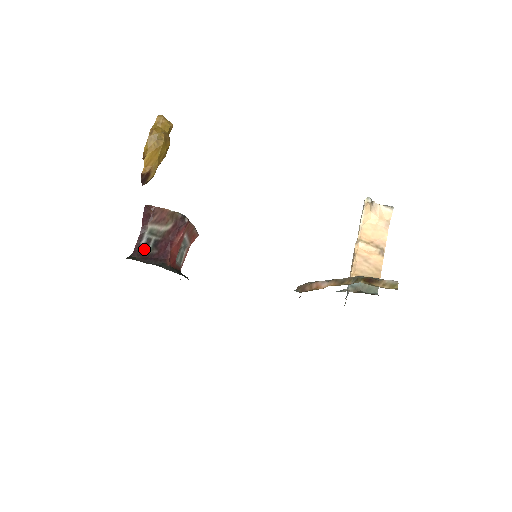
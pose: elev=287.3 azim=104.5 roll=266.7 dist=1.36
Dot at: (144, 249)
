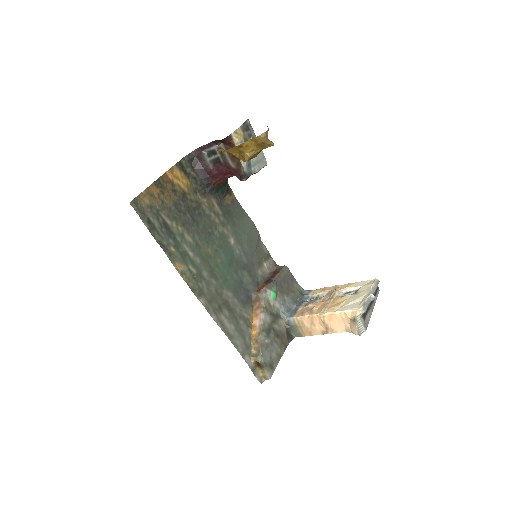
Dot at: (206, 155)
